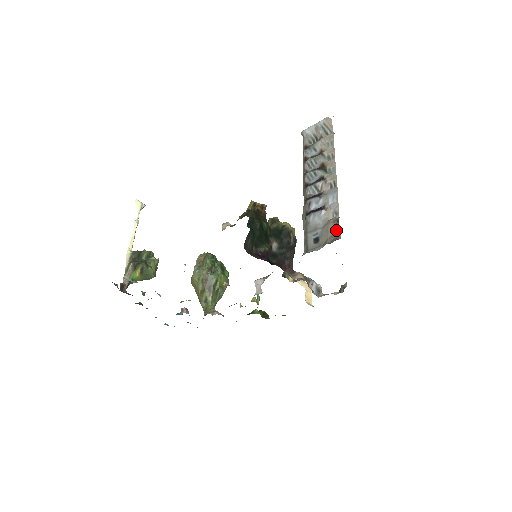
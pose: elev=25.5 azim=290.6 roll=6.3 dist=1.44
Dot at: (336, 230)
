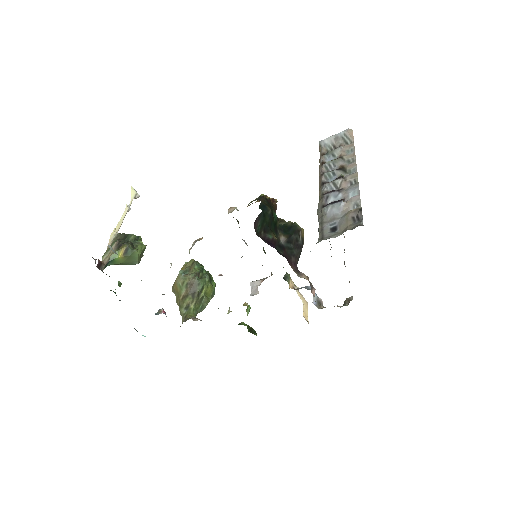
Dot at: (357, 219)
